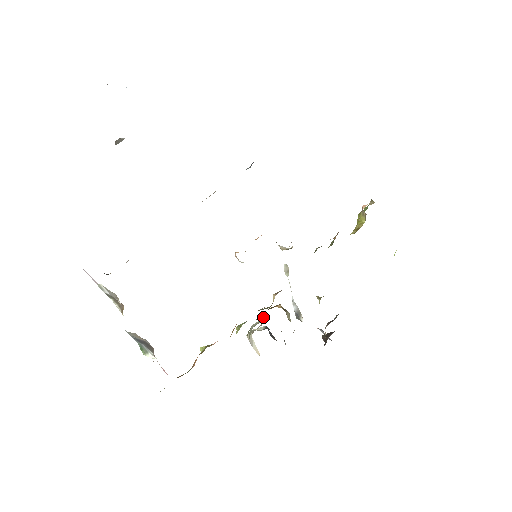
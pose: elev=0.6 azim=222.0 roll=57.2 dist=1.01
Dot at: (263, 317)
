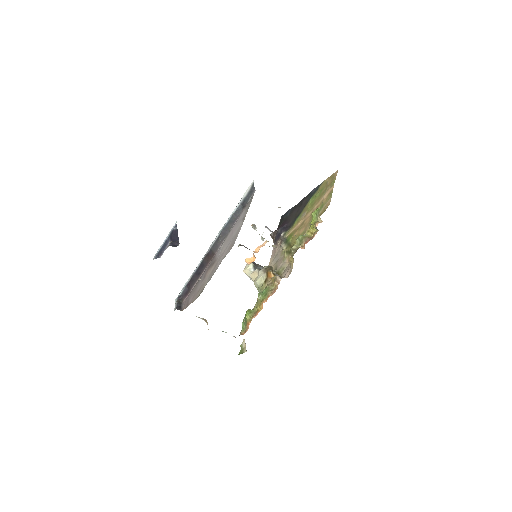
Dot at: (261, 276)
